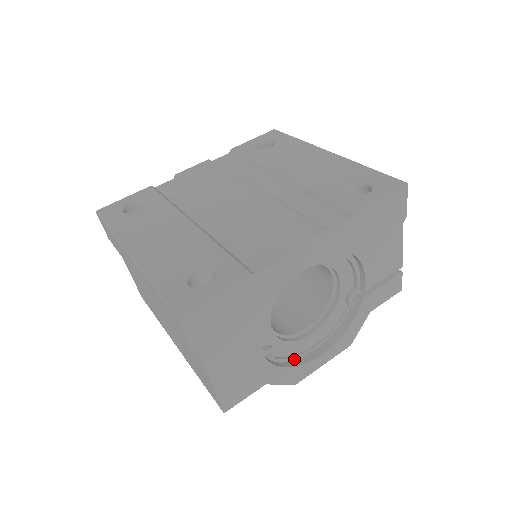
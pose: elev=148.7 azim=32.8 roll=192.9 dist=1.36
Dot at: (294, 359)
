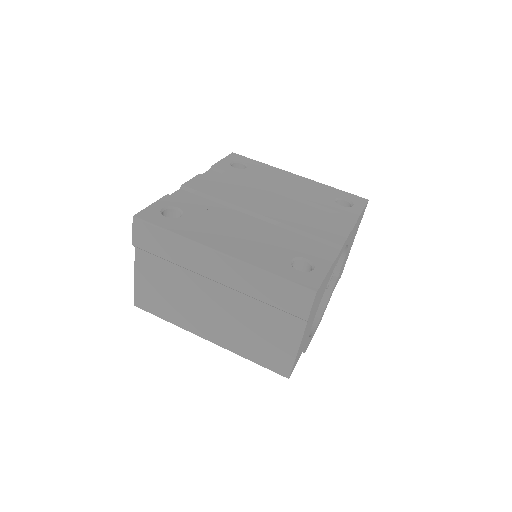
Dot at: occluded
